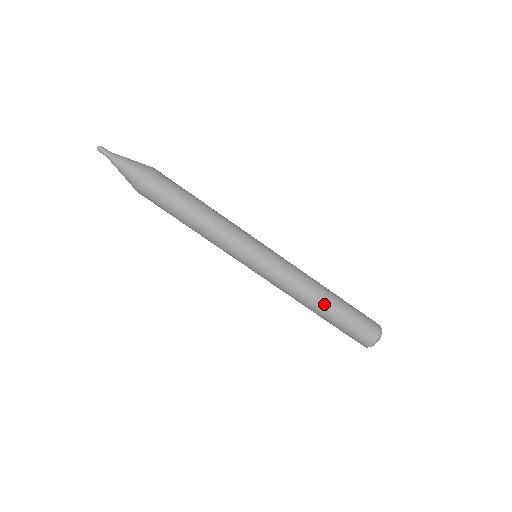
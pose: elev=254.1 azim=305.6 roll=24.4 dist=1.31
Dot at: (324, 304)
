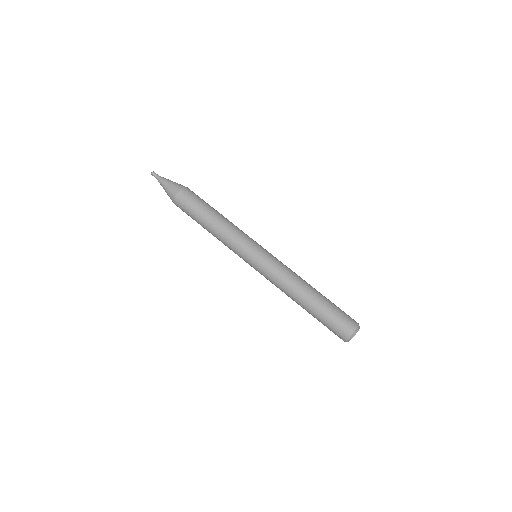
Dot at: (306, 298)
